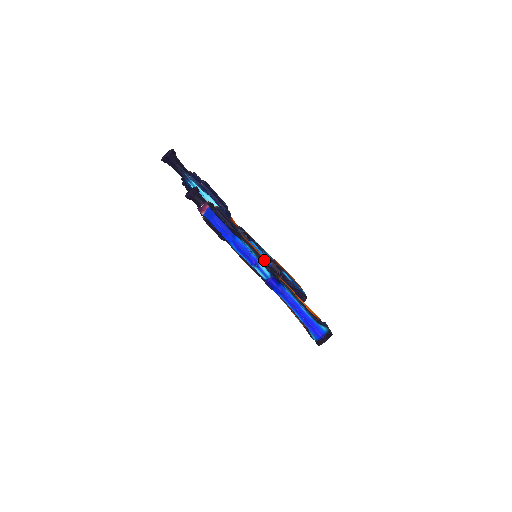
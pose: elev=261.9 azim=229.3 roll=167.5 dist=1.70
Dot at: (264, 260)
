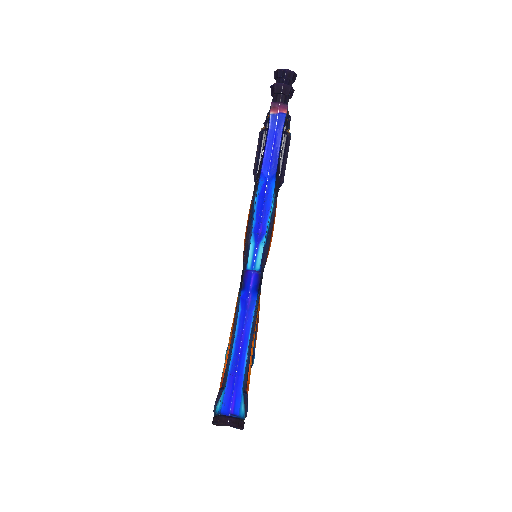
Dot at: (268, 251)
